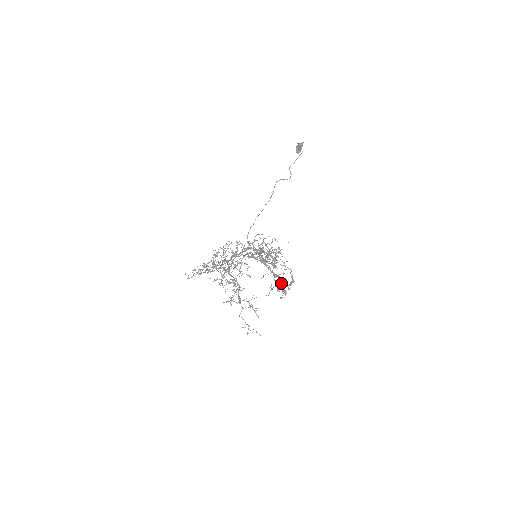
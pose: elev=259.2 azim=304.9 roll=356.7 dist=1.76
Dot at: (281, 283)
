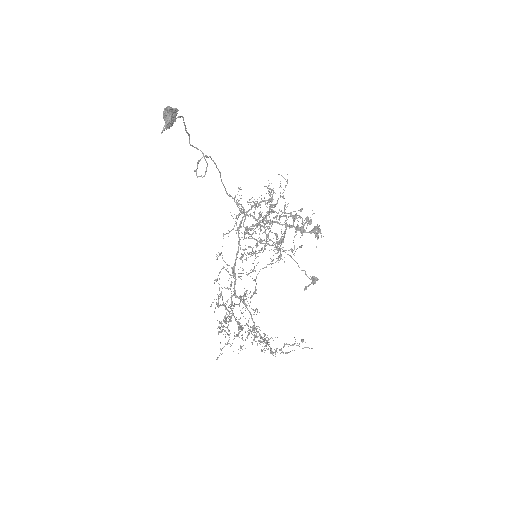
Dot at: occluded
